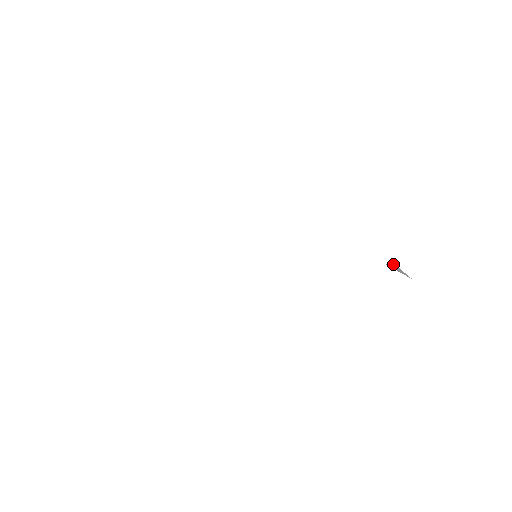
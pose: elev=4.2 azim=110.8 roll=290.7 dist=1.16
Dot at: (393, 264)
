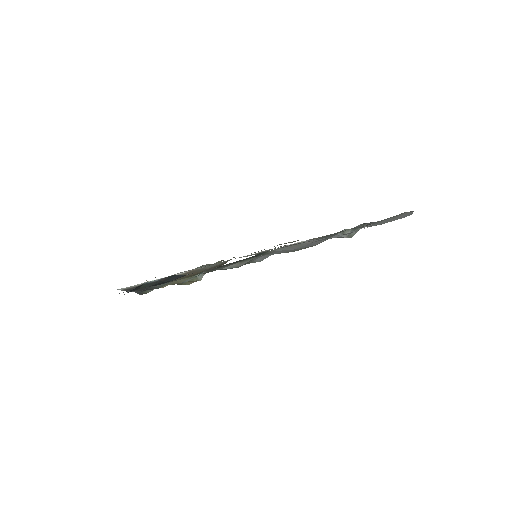
Dot at: occluded
